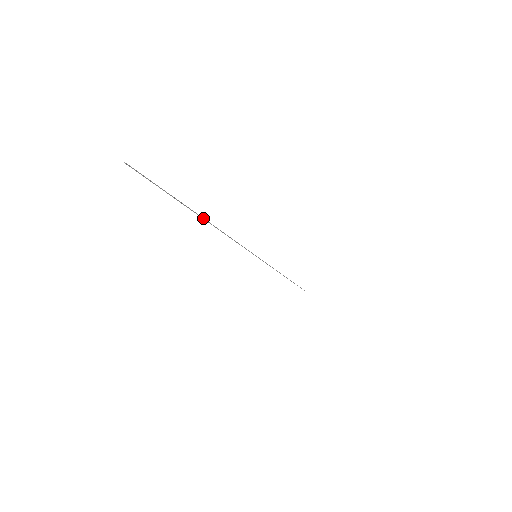
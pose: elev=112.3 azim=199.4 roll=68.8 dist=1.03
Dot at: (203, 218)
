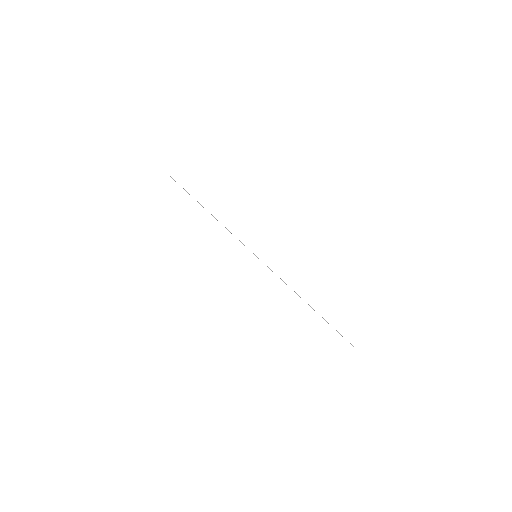
Dot at: occluded
